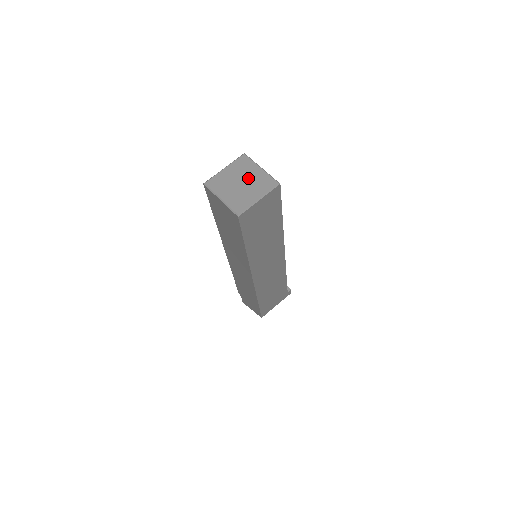
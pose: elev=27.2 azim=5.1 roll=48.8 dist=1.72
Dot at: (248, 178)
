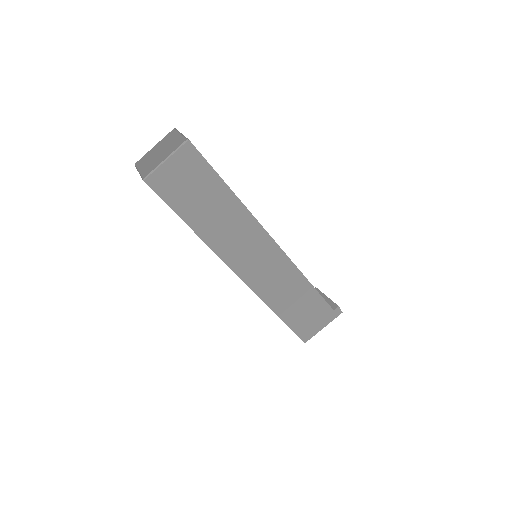
Dot at: (166, 146)
